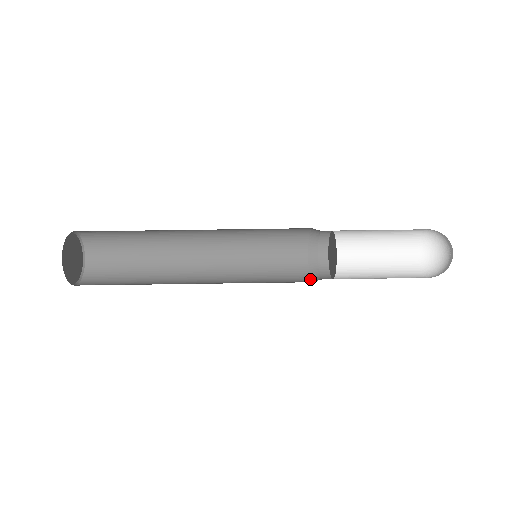
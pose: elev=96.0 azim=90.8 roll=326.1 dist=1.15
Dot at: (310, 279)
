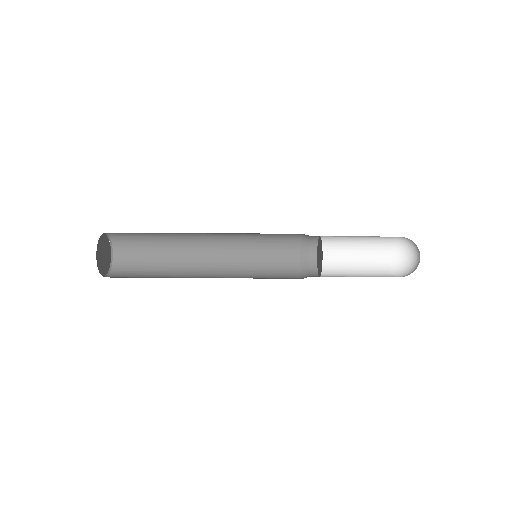
Dot at: occluded
